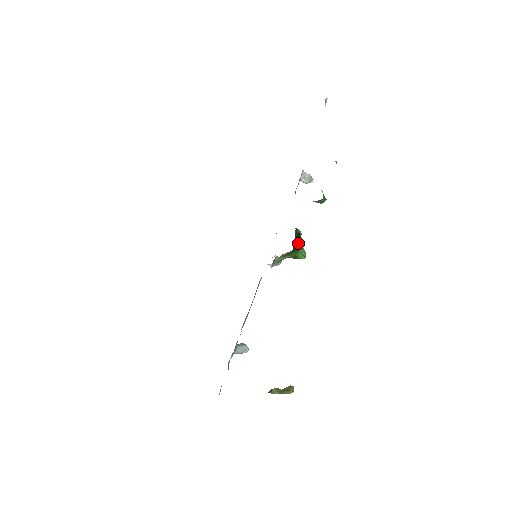
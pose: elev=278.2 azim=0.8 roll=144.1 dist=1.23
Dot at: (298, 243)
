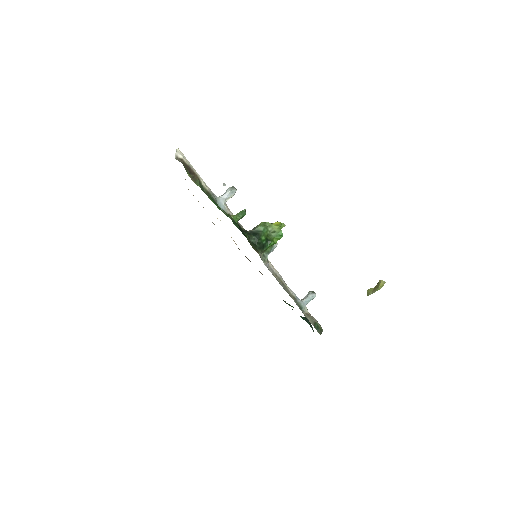
Dot at: (264, 239)
